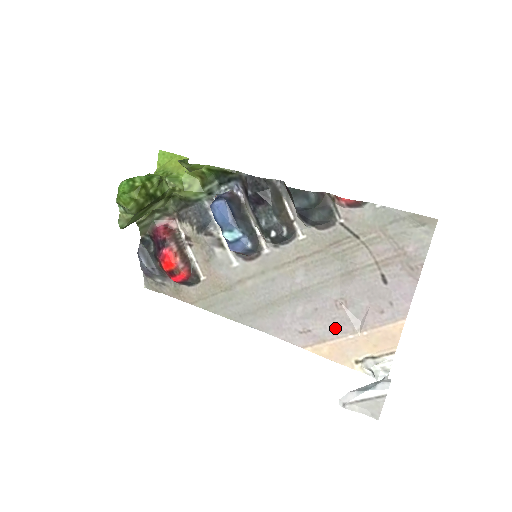
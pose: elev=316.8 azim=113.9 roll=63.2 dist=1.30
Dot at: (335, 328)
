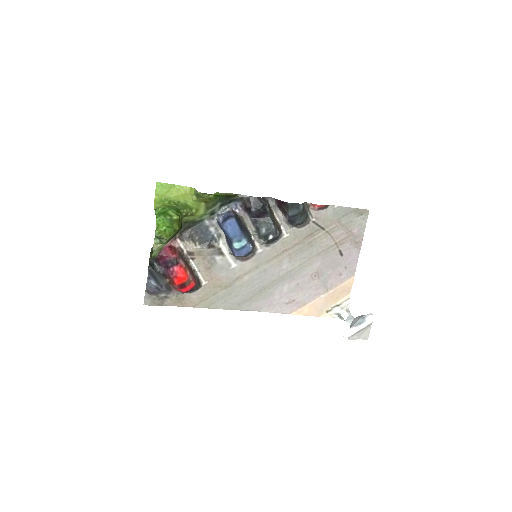
Dot at: (312, 293)
